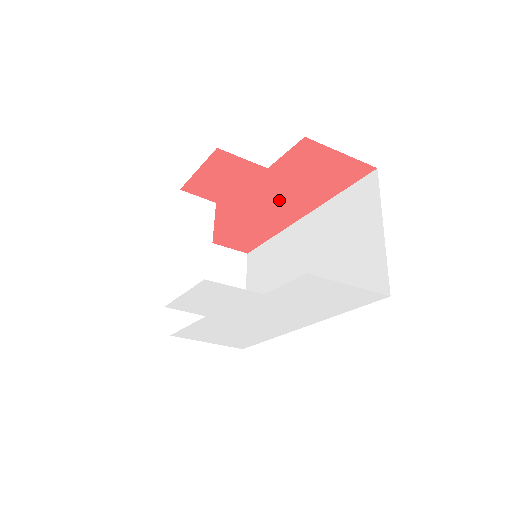
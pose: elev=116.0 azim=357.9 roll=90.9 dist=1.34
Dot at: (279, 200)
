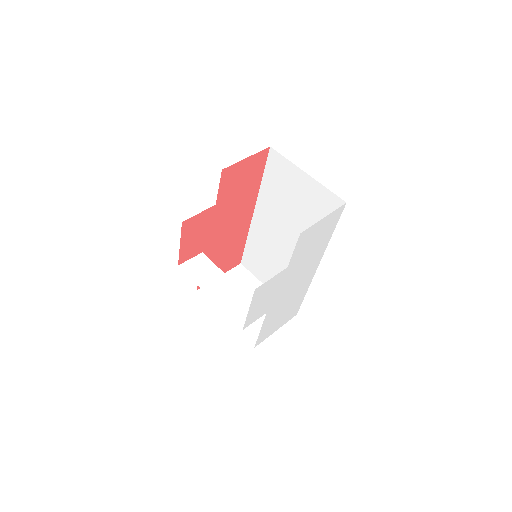
Dot at: (234, 215)
